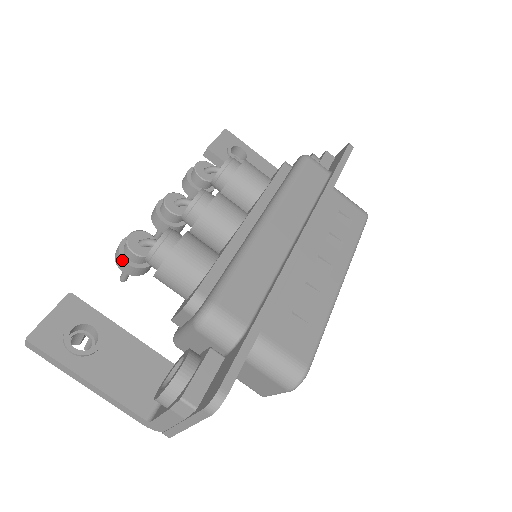
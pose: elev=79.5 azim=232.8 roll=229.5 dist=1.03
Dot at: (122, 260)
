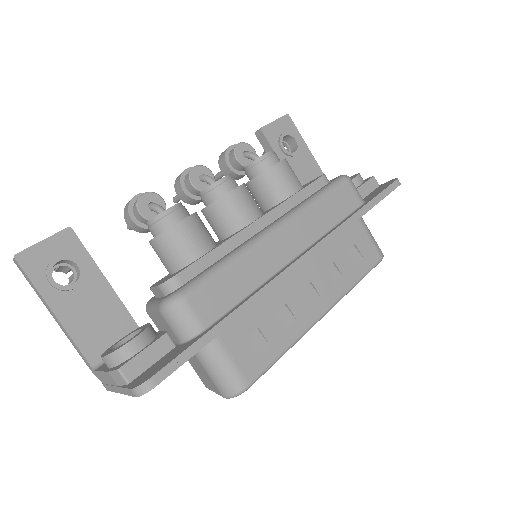
Dot at: (128, 214)
